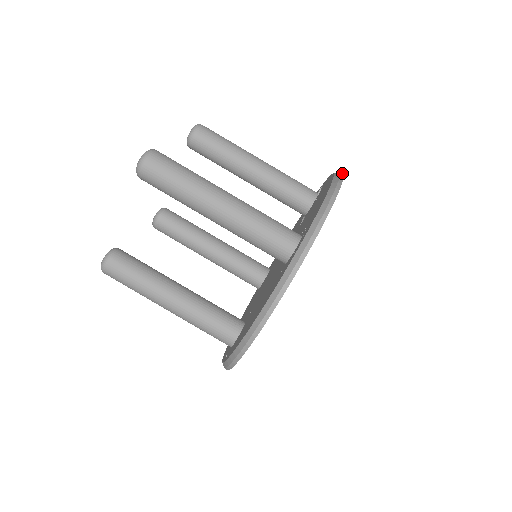
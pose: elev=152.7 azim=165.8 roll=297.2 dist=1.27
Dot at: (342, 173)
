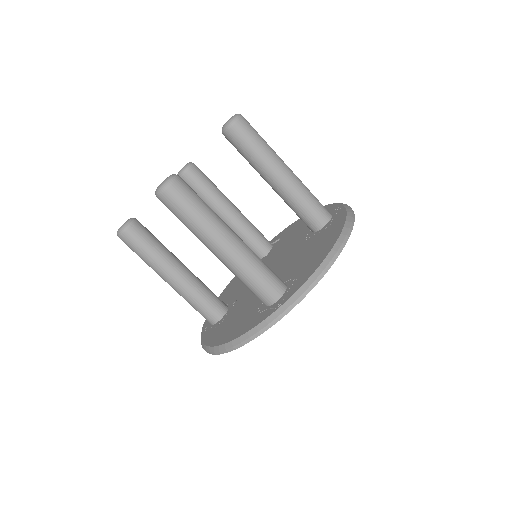
Dot at: occluded
